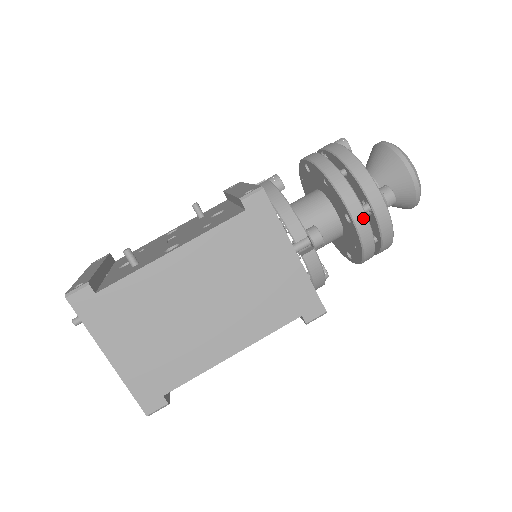
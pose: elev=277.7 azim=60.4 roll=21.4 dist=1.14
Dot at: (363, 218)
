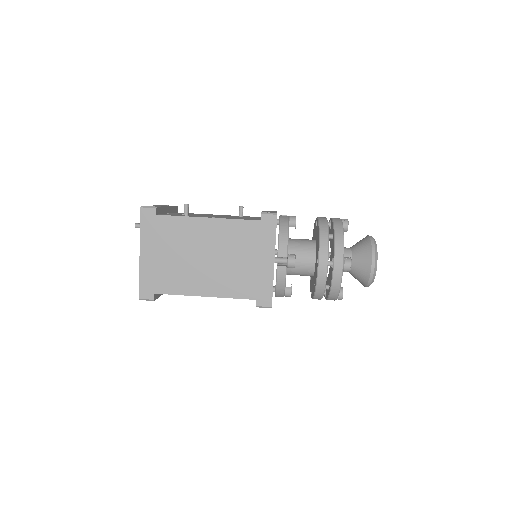
Dot at: (325, 267)
